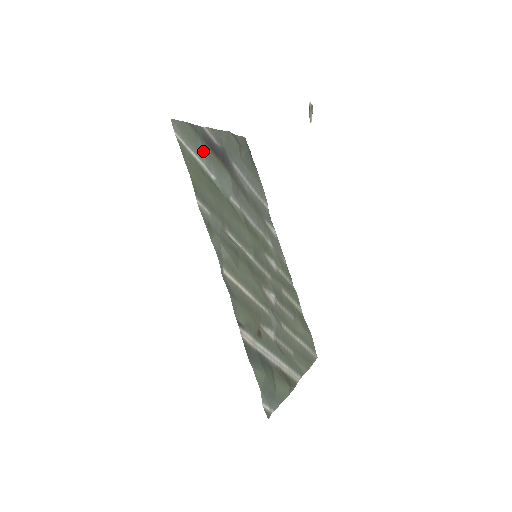
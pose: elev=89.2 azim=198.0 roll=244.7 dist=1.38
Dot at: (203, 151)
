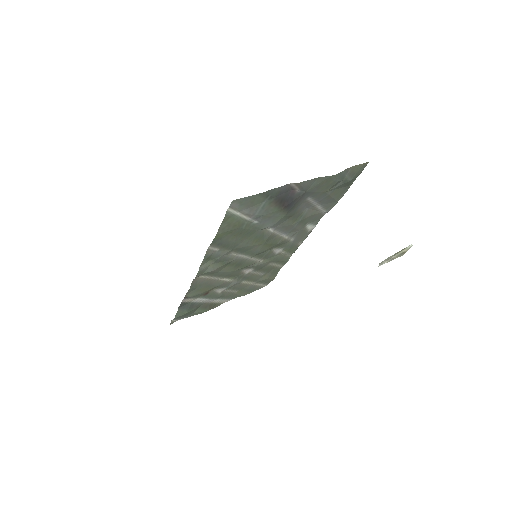
Dot at: (261, 208)
